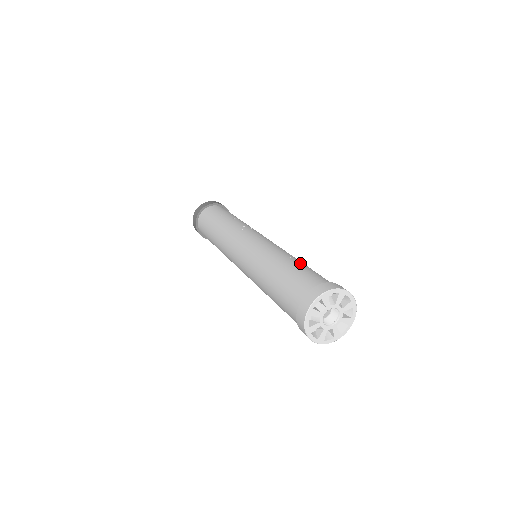
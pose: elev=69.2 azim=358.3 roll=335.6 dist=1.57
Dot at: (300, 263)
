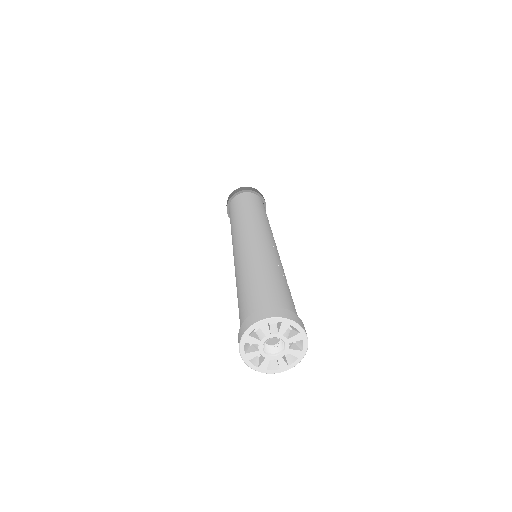
Dot at: (288, 287)
